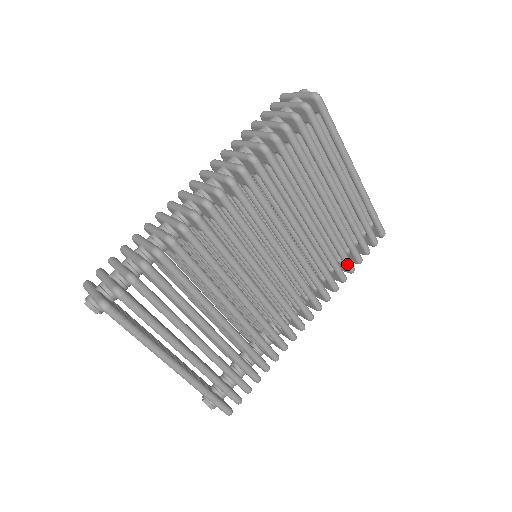
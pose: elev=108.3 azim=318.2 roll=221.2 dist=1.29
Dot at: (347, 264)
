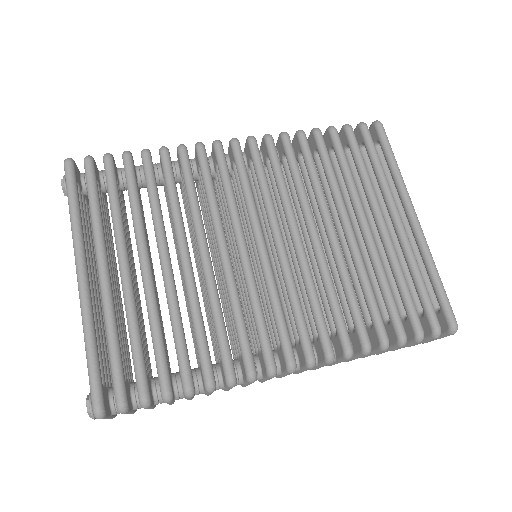
Dot at: (376, 324)
